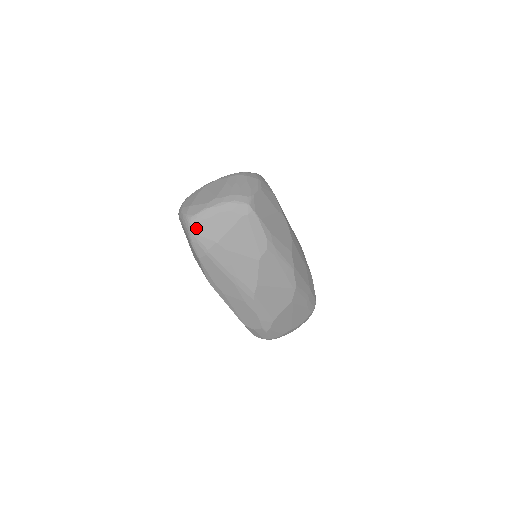
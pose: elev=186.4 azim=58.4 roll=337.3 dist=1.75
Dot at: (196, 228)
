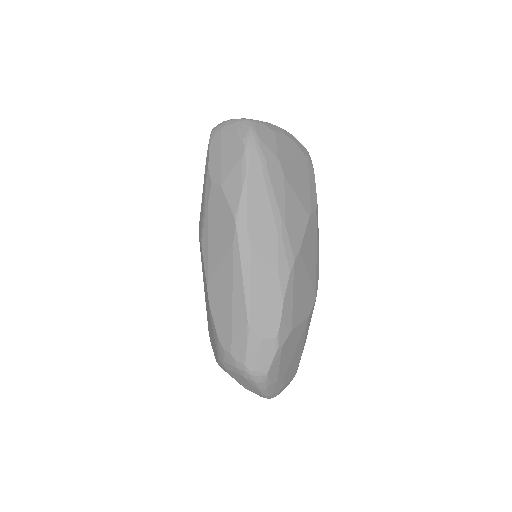
Dot at: (259, 132)
